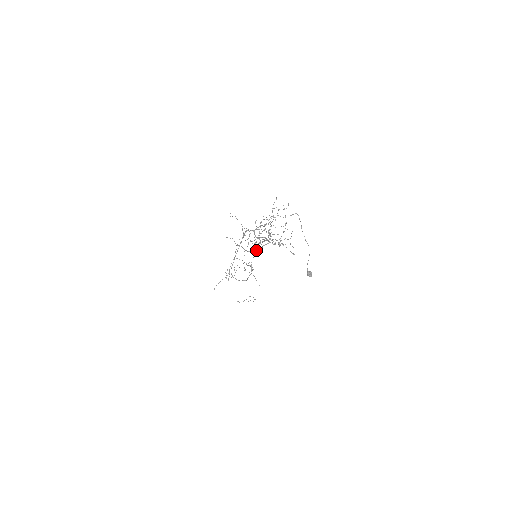
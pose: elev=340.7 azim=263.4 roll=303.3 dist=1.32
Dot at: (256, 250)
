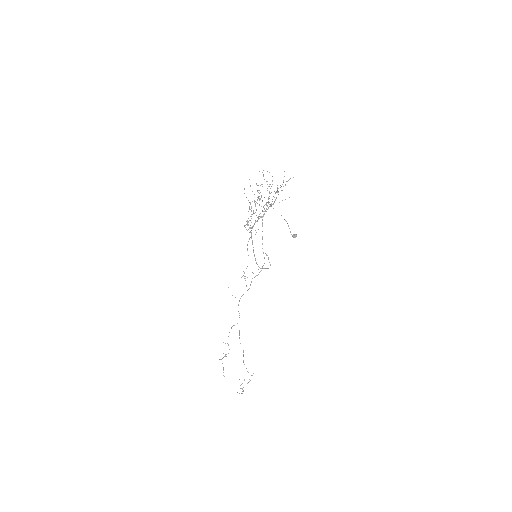
Dot at: occluded
